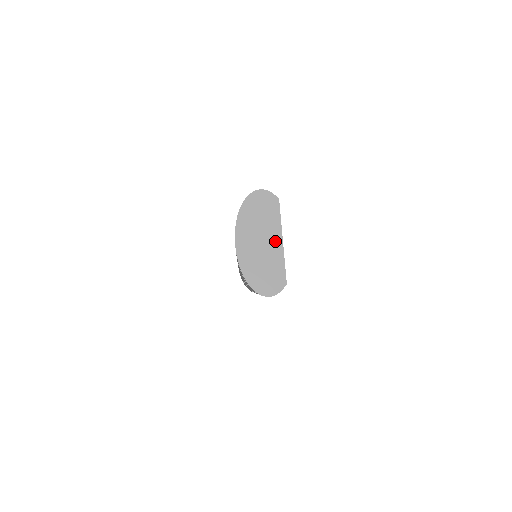
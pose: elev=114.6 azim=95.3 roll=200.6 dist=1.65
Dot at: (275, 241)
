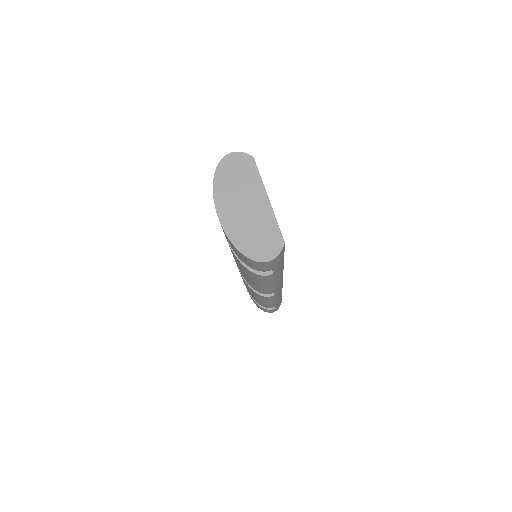
Dot at: (260, 201)
